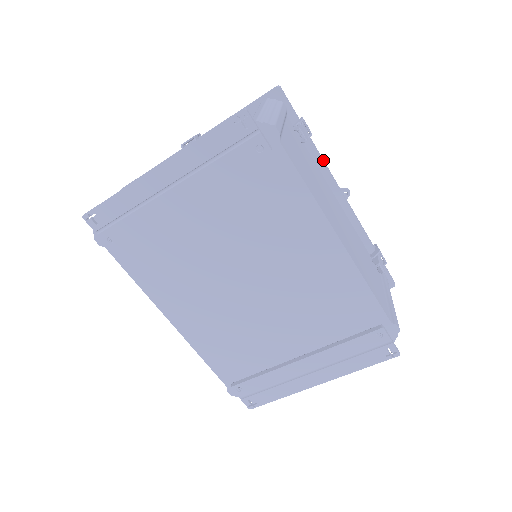
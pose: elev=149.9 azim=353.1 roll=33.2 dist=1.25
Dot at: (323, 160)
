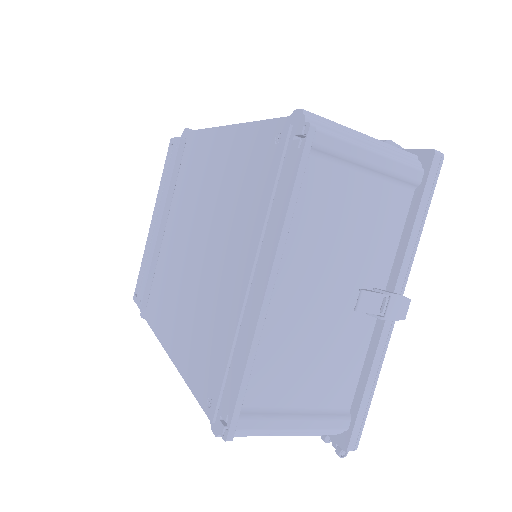
Dot at: occluded
